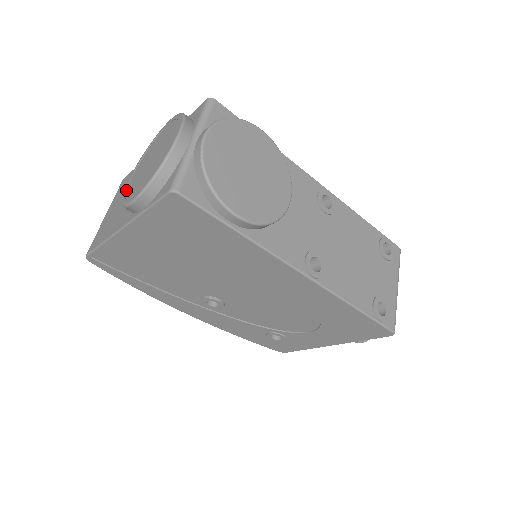
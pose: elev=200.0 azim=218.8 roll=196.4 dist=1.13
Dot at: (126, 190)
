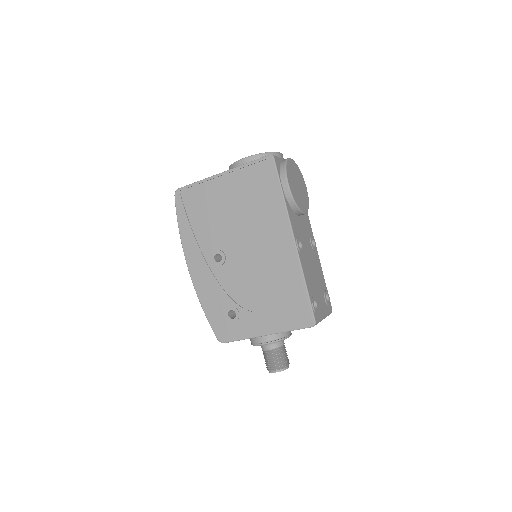
Dot at: occluded
